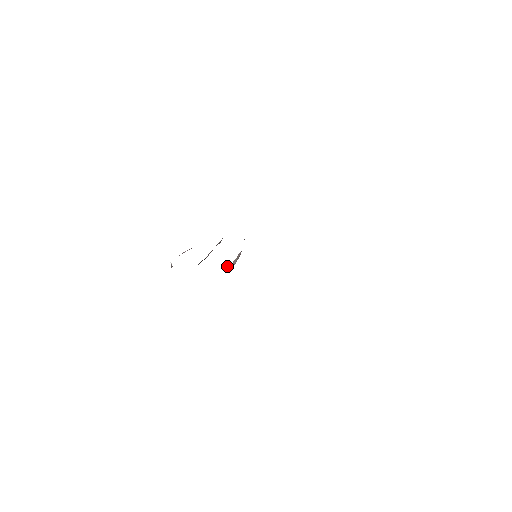
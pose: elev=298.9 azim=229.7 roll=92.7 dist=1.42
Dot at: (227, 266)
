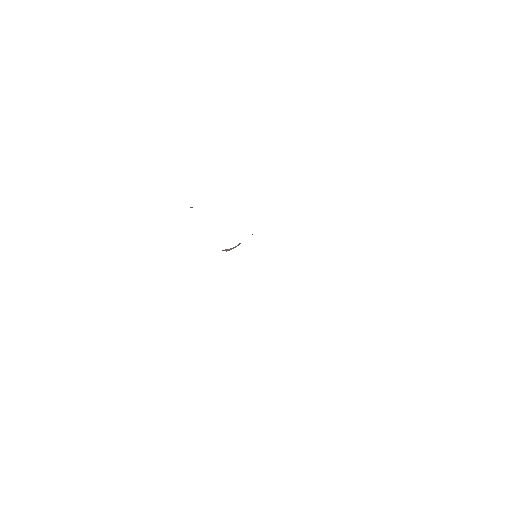
Dot at: (226, 249)
